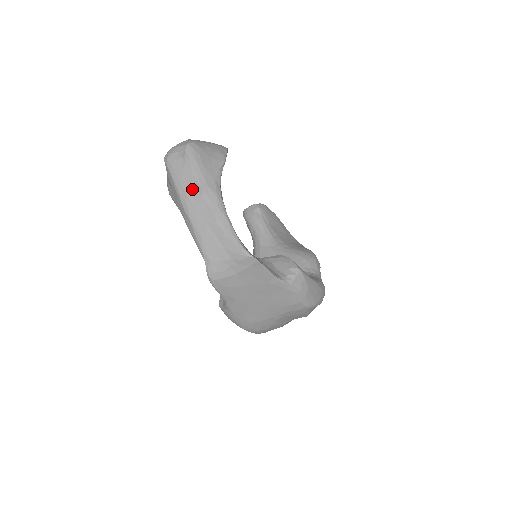
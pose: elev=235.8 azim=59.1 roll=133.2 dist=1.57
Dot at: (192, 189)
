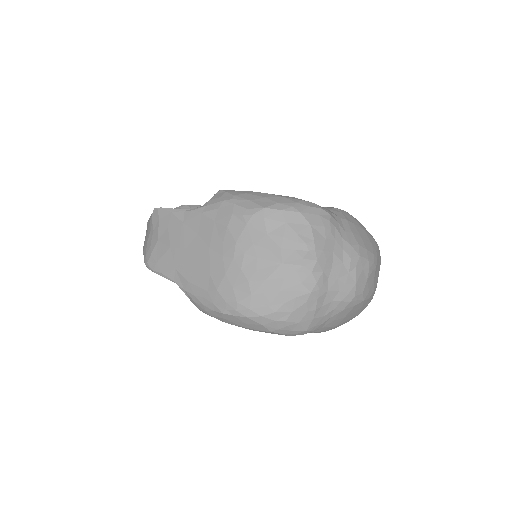
Dot at: occluded
